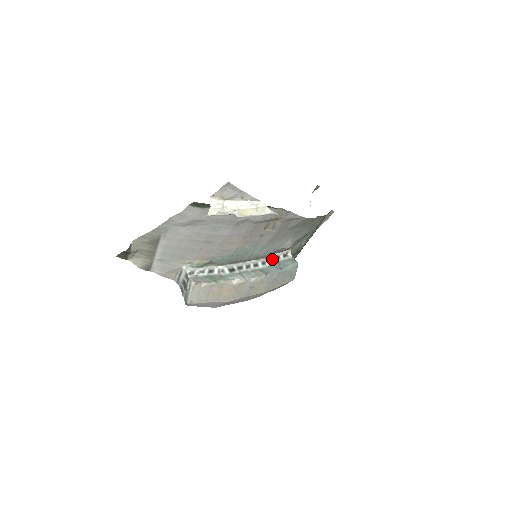
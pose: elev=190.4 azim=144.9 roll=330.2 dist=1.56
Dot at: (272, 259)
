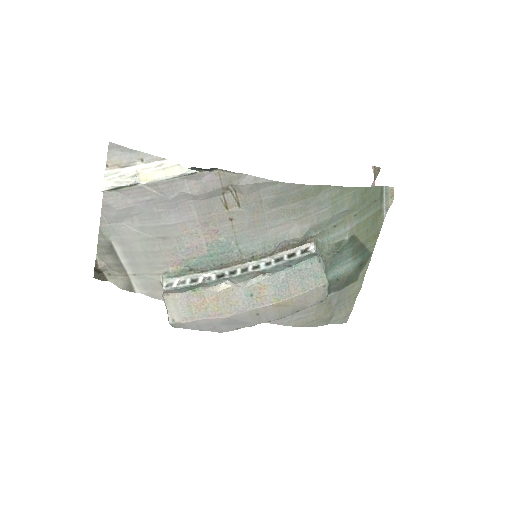
Dot at: (283, 258)
